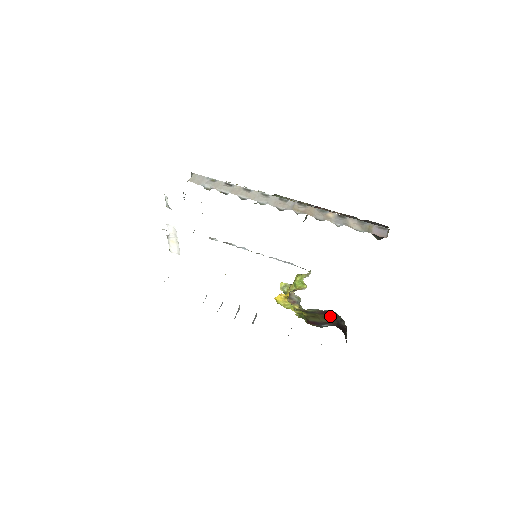
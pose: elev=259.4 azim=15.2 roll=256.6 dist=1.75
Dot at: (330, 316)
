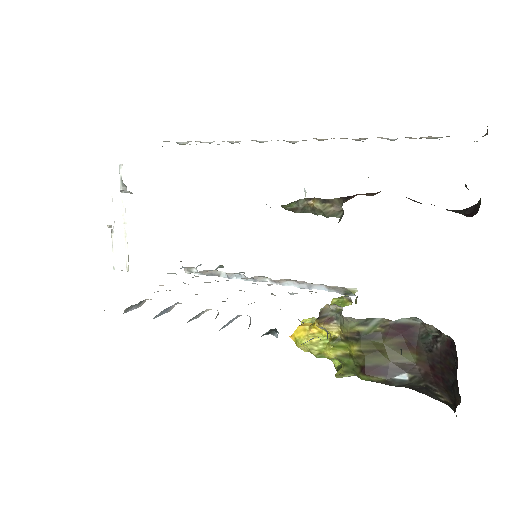
Dot at: (409, 340)
